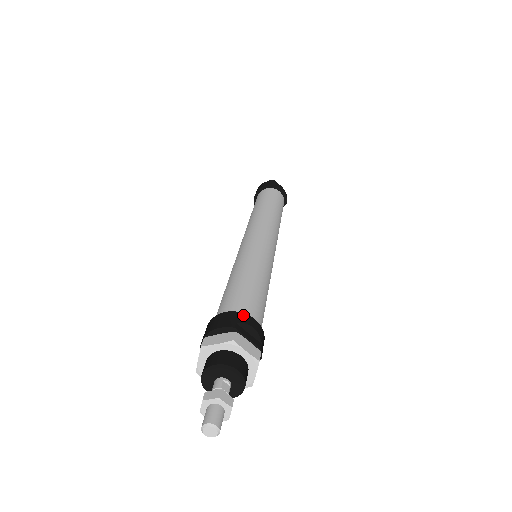
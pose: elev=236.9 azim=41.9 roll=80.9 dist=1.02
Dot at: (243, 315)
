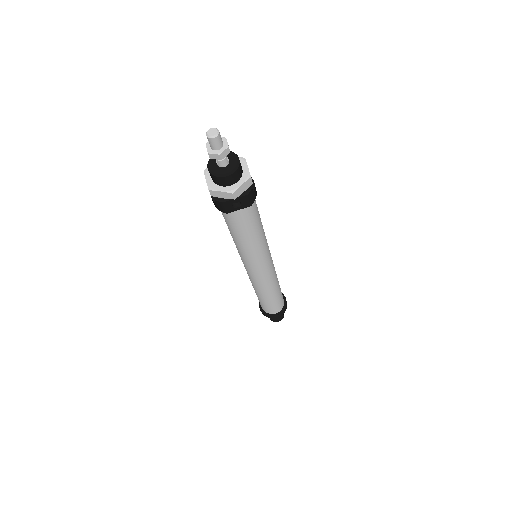
Dot at: occluded
